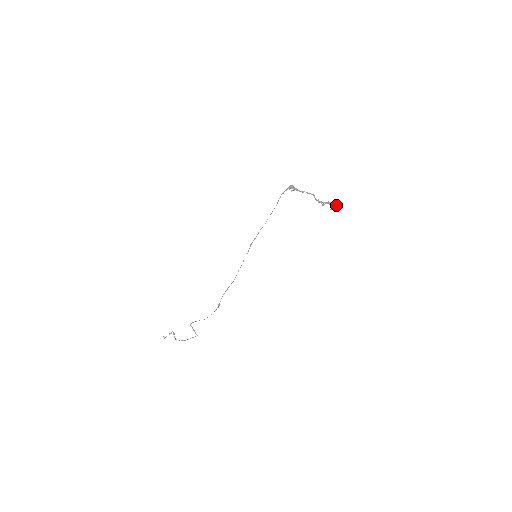
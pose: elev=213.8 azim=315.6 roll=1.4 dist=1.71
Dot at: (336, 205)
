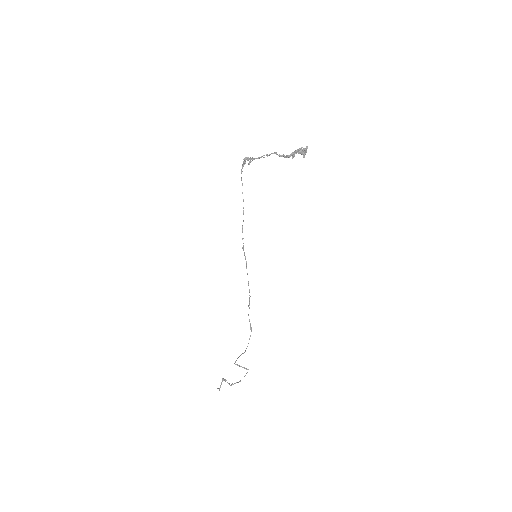
Dot at: occluded
